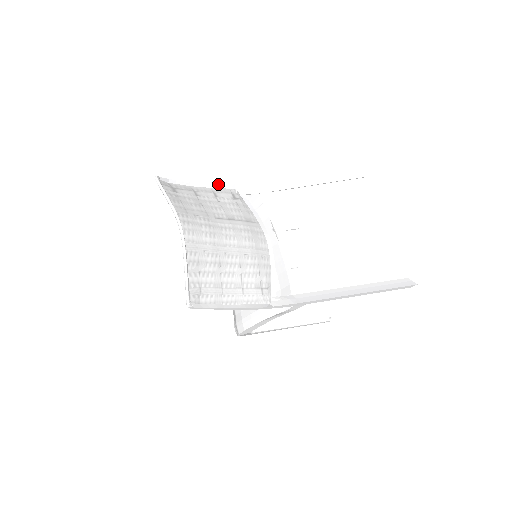
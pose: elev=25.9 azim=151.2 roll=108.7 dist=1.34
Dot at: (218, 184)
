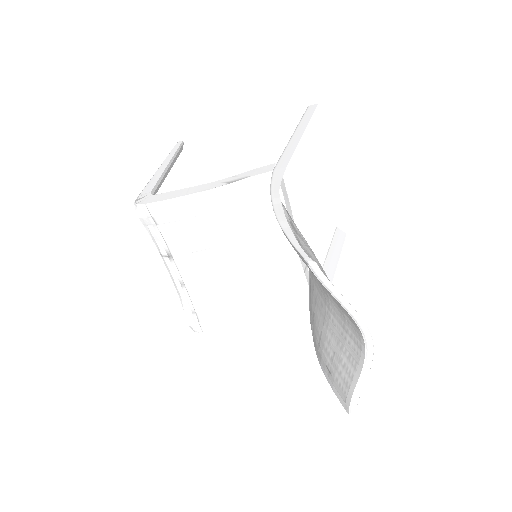
Dot at: (280, 201)
